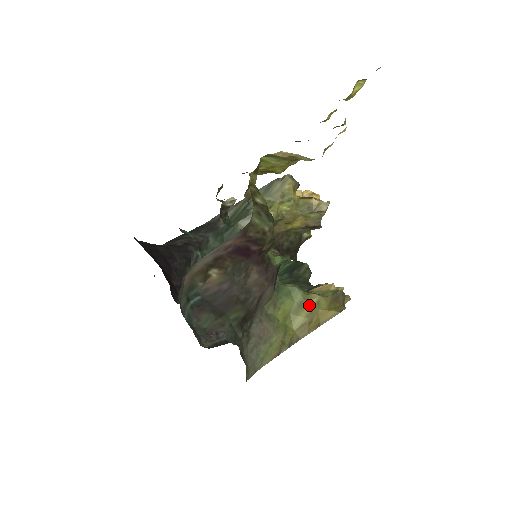
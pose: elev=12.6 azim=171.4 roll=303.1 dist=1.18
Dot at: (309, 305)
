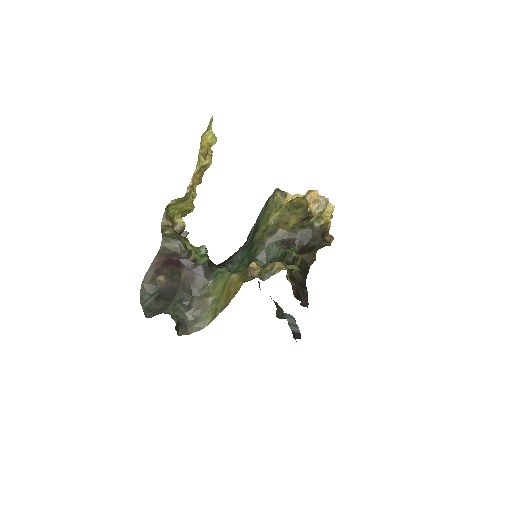
Dot at: (229, 282)
